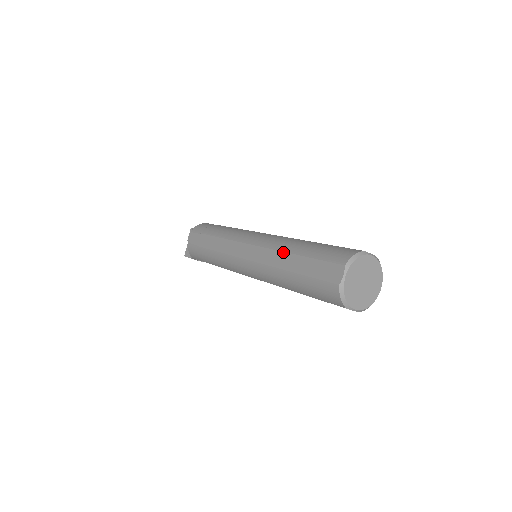
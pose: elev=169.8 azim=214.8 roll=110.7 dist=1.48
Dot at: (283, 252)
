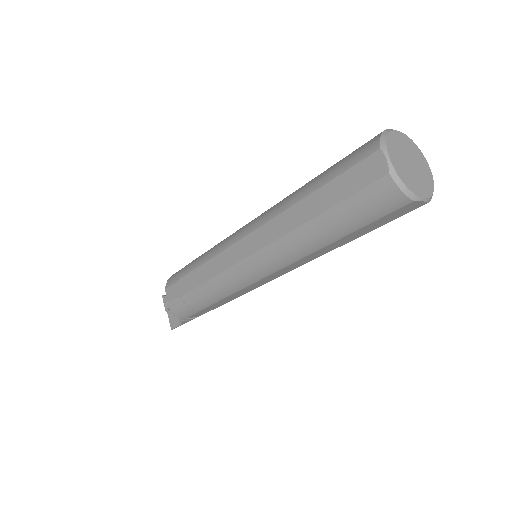
Dot at: (290, 207)
